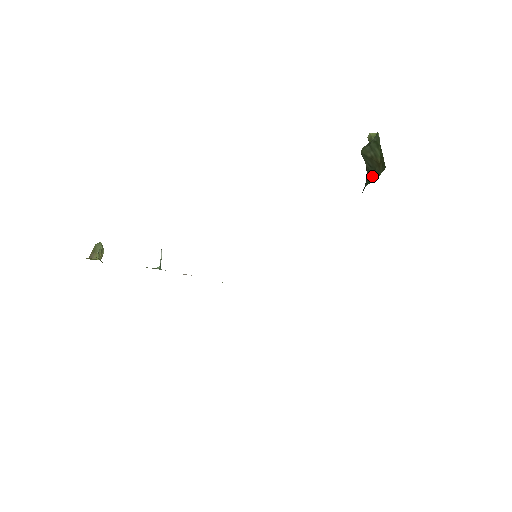
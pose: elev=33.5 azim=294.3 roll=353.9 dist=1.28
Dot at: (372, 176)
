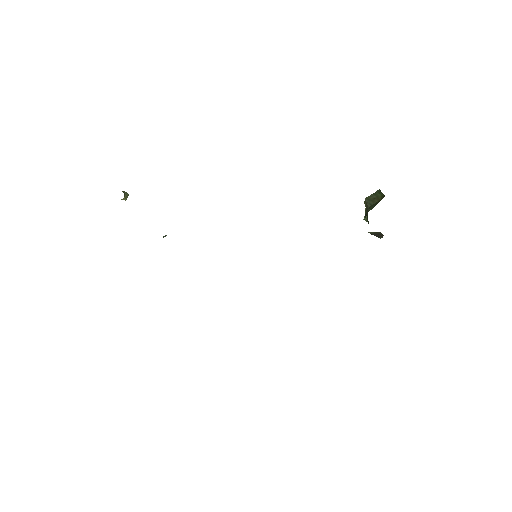
Dot at: (373, 207)
